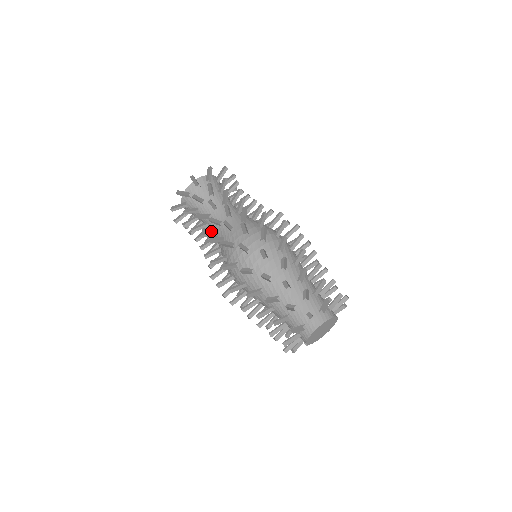
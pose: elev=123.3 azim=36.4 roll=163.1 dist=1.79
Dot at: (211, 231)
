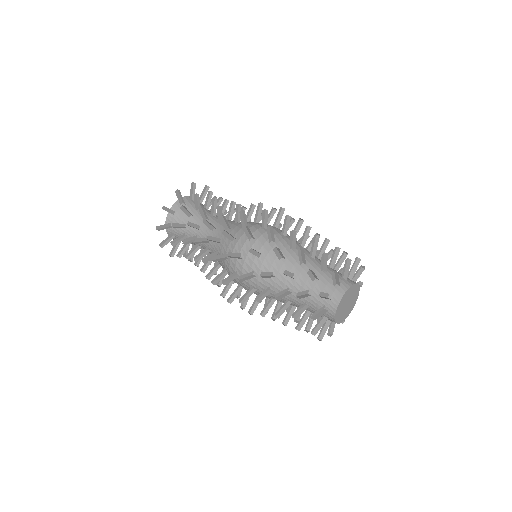
Dot at: (203, 251)
